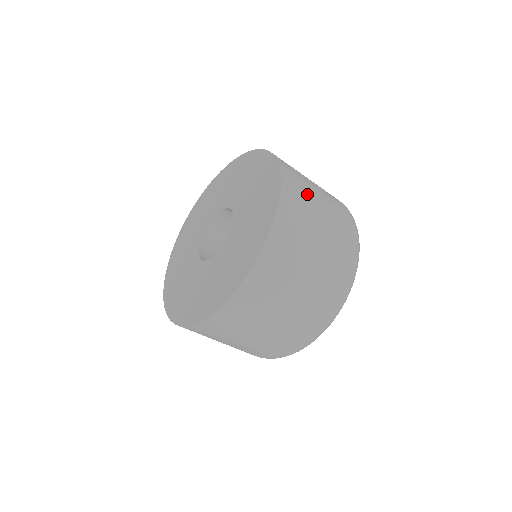
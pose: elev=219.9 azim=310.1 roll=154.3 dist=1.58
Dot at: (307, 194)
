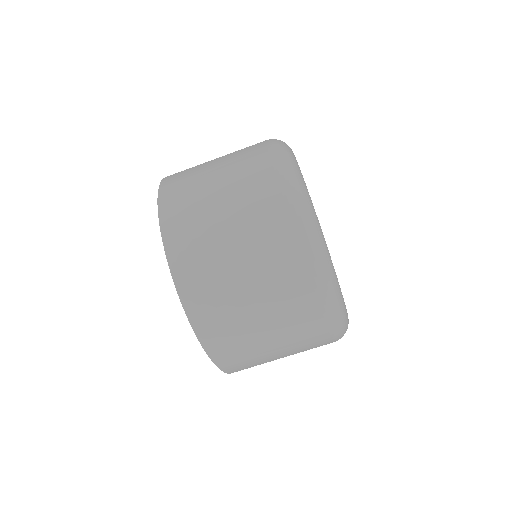
Dot at: occluded
